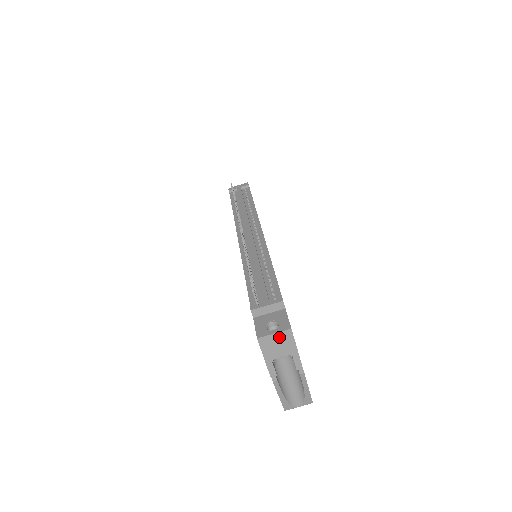
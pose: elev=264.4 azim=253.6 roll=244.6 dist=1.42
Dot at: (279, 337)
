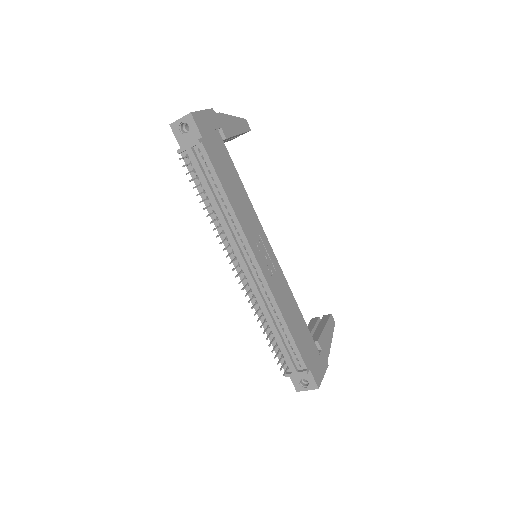
Dot at: (311, 387)
